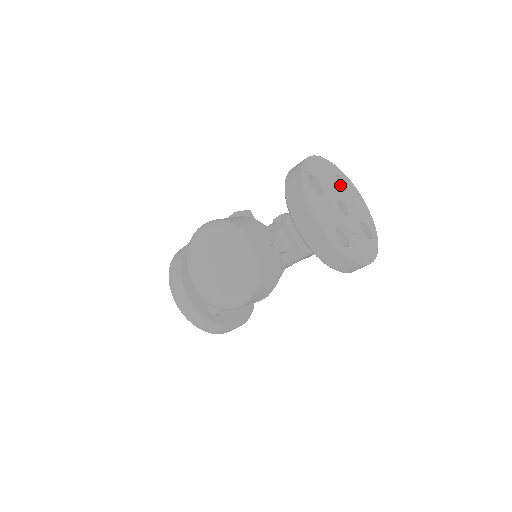
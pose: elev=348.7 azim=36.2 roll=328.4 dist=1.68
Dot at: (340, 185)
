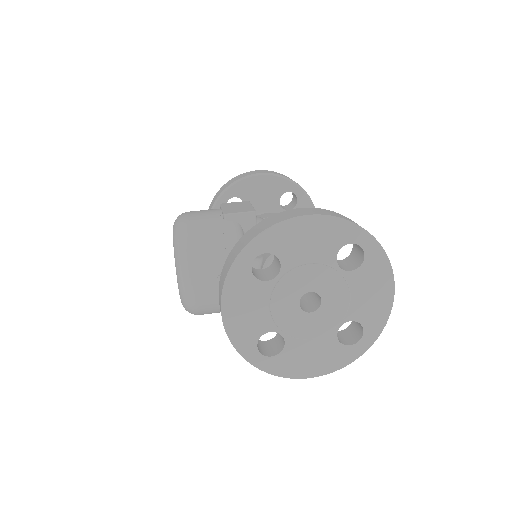
Dot at: (360, 252)
